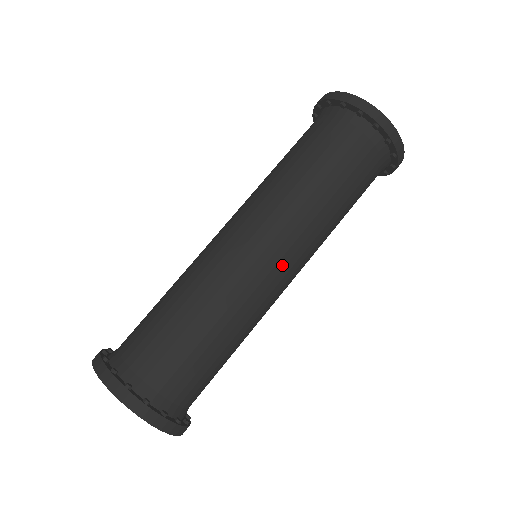
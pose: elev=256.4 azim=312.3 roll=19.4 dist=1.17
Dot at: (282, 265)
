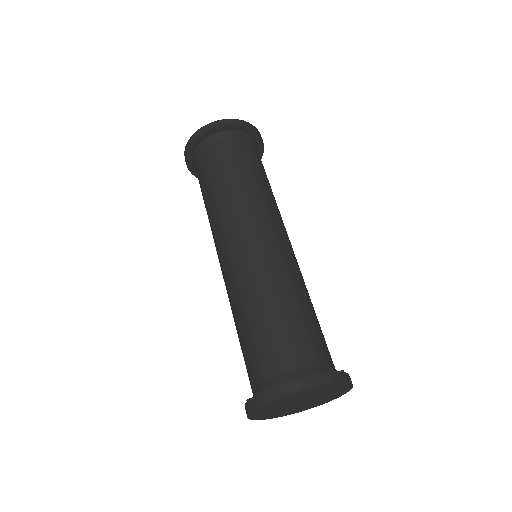
Dot at: (265, 232)
